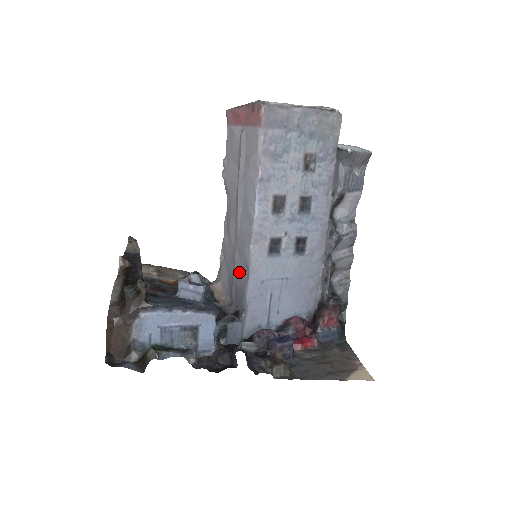
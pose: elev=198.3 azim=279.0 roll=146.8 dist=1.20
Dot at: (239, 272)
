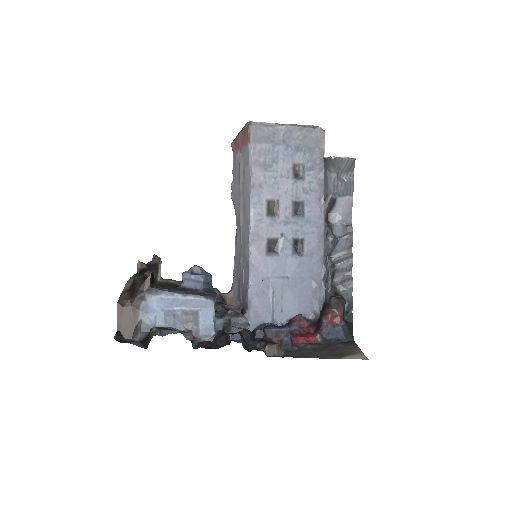
Dot at: (243, 274)
